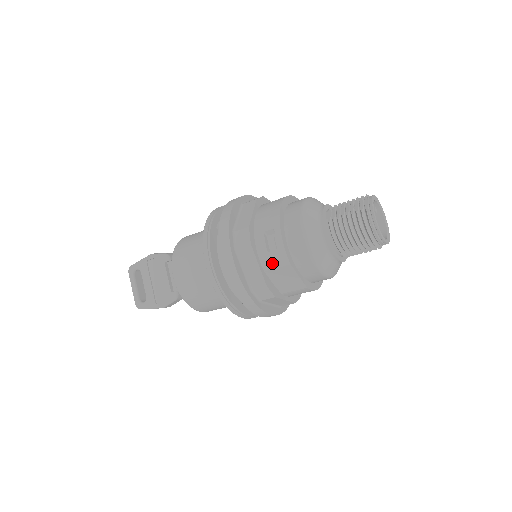
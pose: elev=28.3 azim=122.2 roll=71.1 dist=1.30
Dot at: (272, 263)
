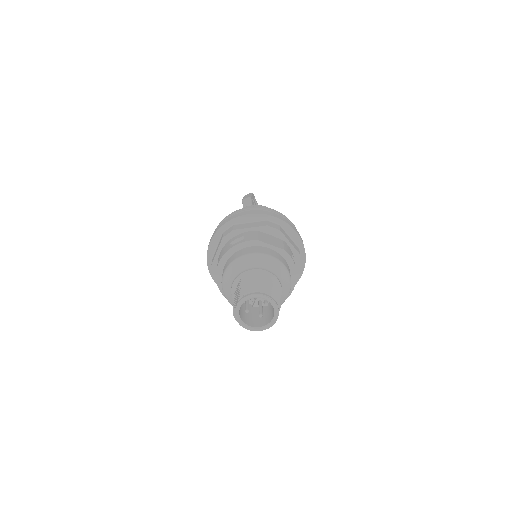
Dot at: occluded
